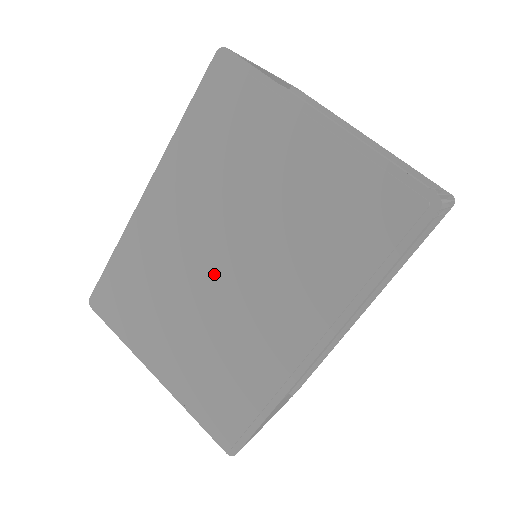
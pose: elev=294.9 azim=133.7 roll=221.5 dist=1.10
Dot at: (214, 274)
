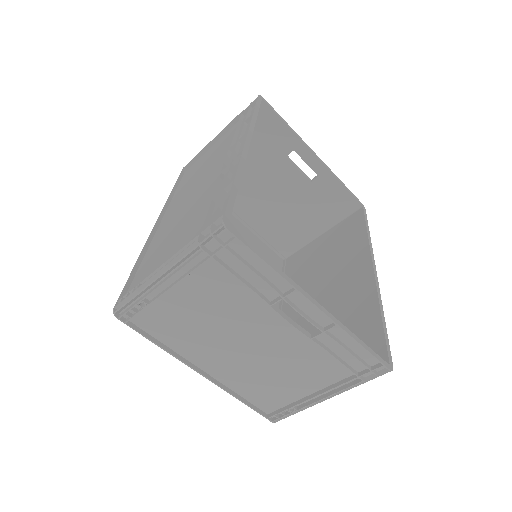
Dot at: occluded
